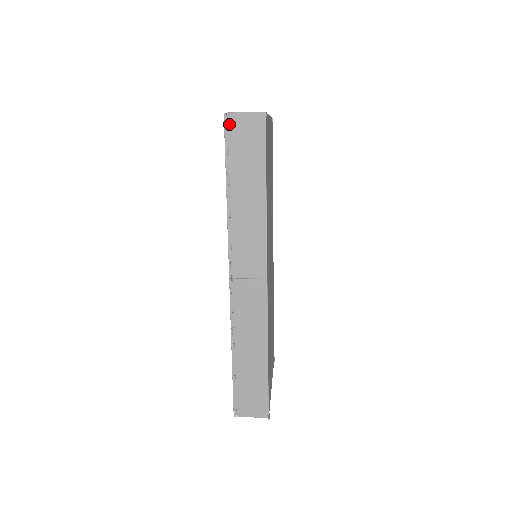
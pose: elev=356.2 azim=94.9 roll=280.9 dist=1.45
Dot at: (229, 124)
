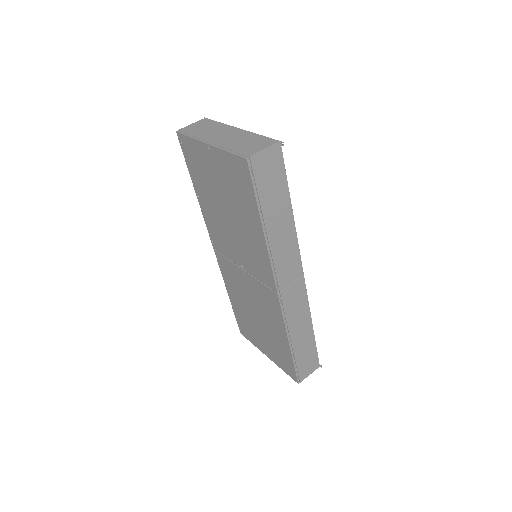
Dot at: (253, 167)
